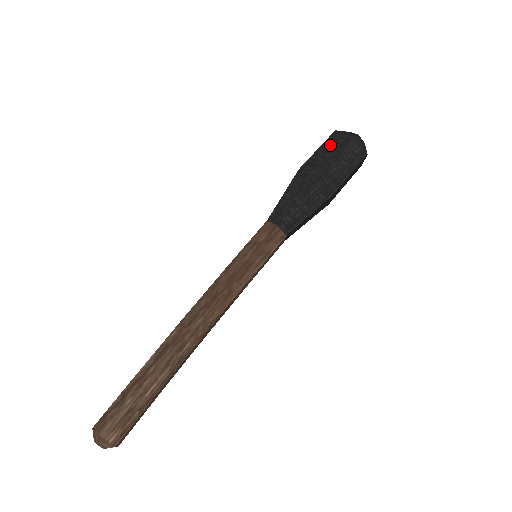
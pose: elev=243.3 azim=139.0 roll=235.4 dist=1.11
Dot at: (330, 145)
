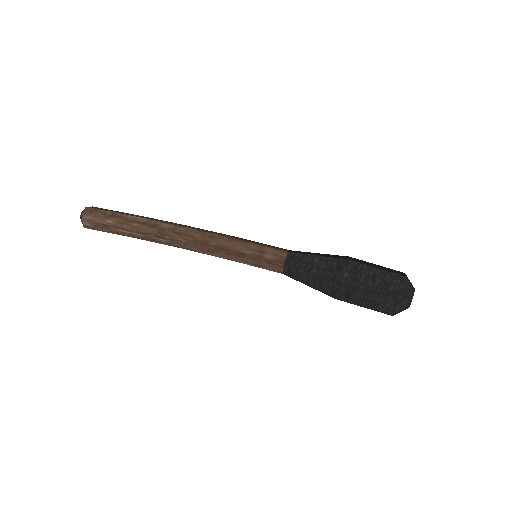
Dot at: (384, 279)
